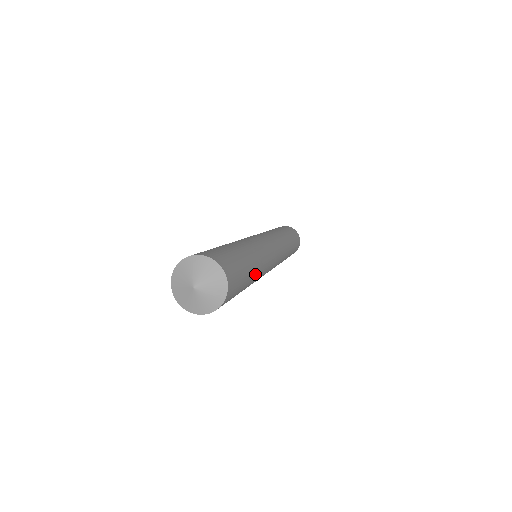
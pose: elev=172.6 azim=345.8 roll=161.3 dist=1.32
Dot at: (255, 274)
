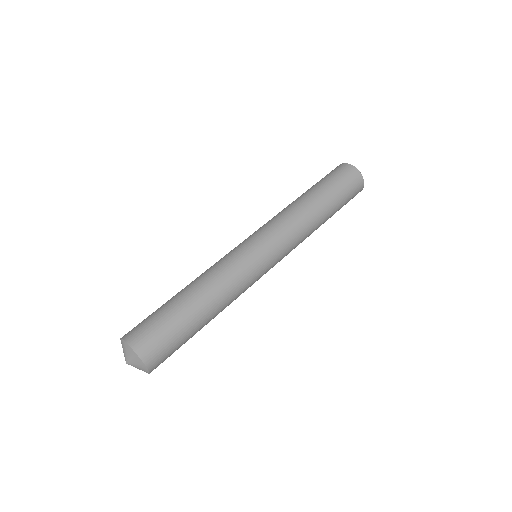
Dot at: occluded
